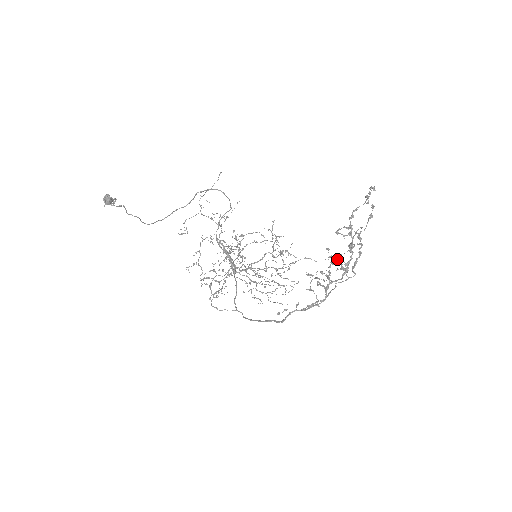
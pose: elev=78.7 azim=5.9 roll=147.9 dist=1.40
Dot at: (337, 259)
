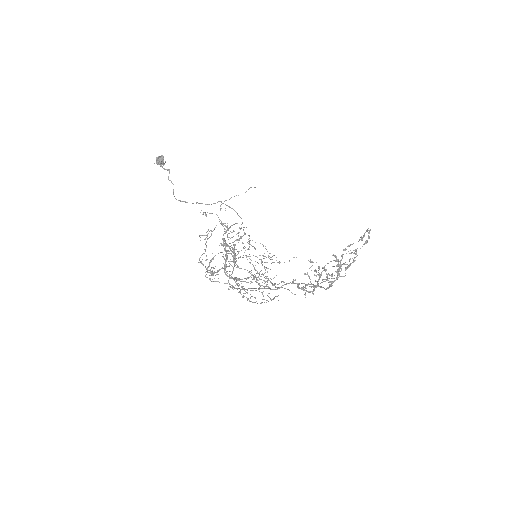
Dot at: (323, 279)
